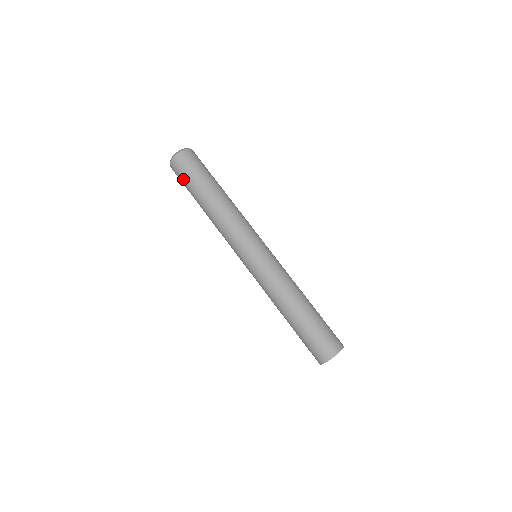
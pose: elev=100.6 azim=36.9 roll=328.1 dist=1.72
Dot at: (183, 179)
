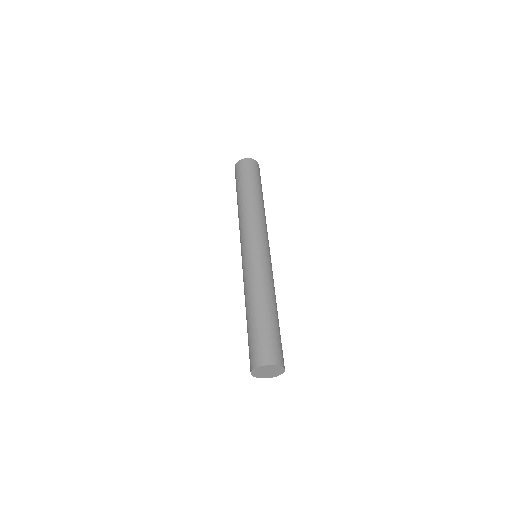
Dot at: (243, 173)
